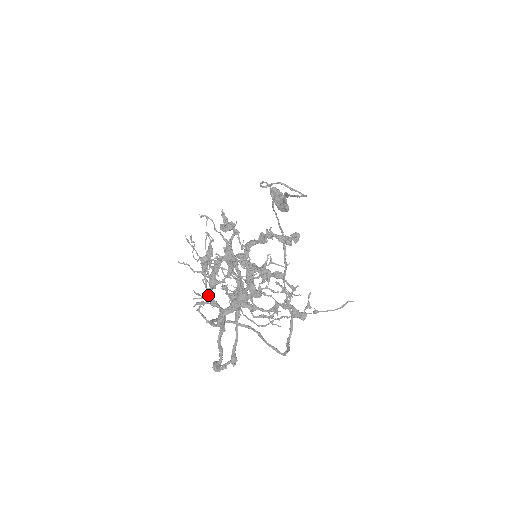
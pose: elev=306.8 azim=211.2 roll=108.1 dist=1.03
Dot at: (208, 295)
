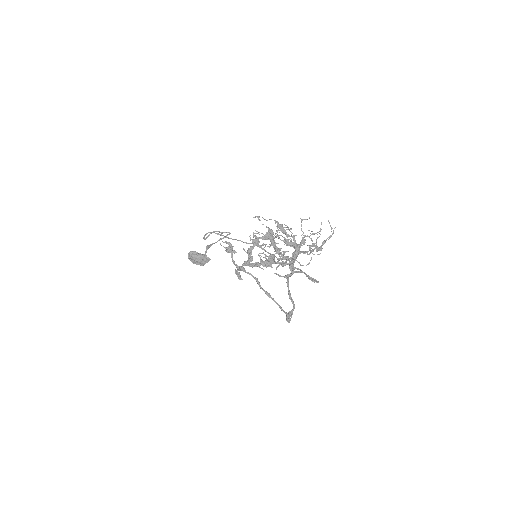
Dot at: (282, 256)
